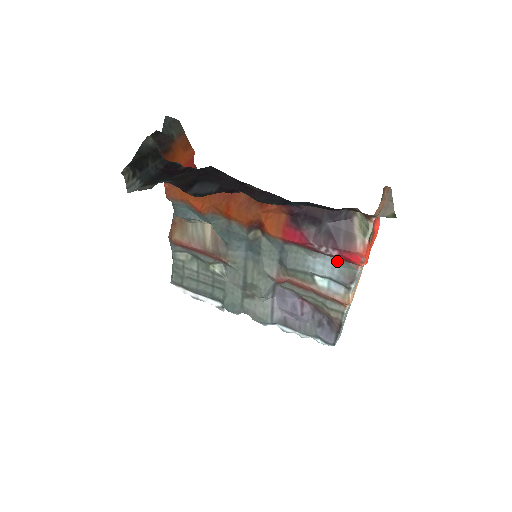
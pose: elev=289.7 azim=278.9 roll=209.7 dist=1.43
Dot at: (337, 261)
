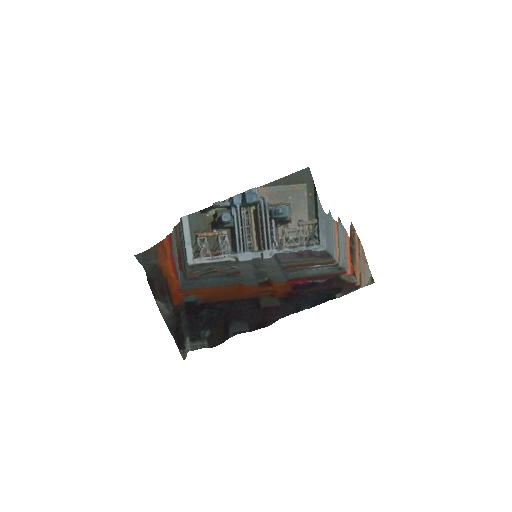
Dot at: (329, 271)
